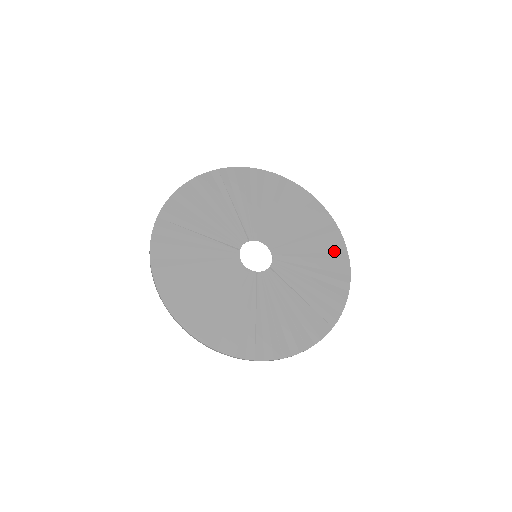
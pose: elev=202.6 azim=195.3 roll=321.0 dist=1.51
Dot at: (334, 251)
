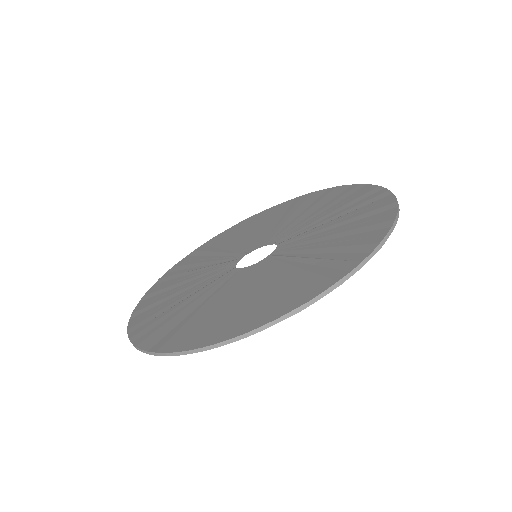
Dot at: (317, 197)
